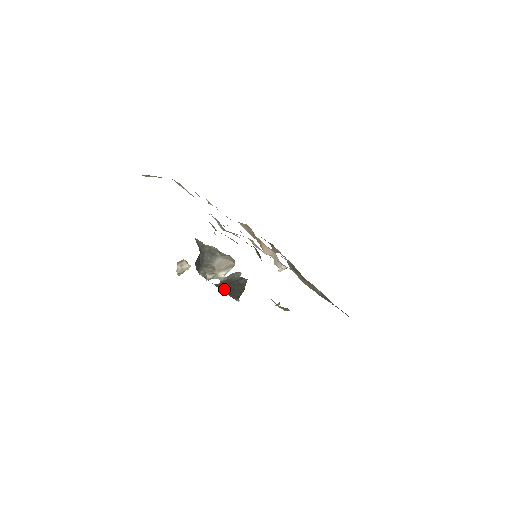
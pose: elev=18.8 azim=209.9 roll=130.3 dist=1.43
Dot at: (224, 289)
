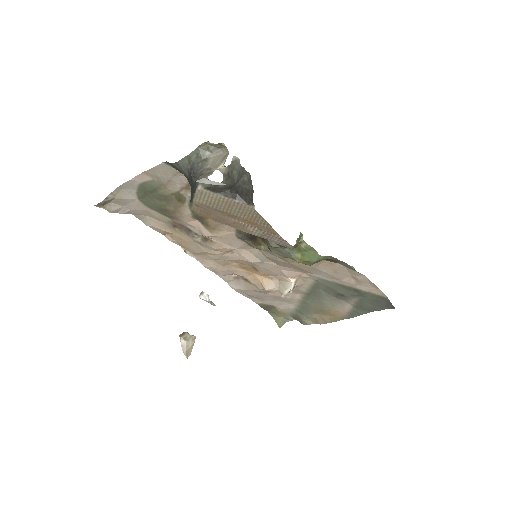
Dot at: (232, 195)
